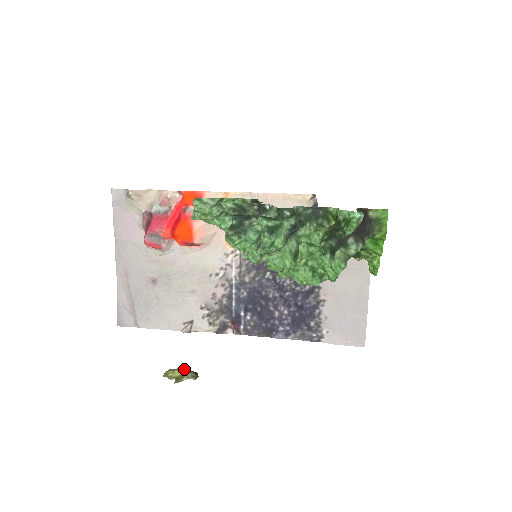
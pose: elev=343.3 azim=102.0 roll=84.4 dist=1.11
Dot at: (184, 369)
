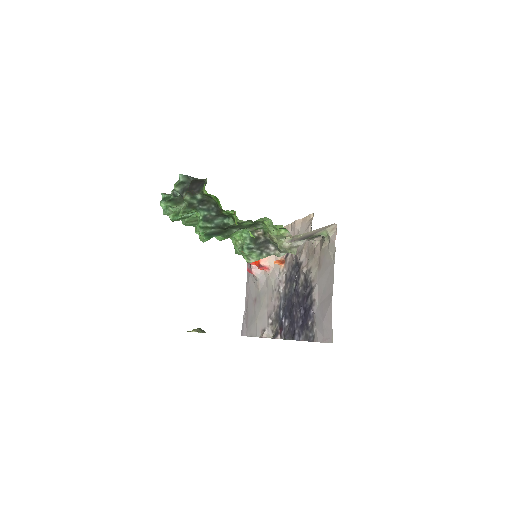
Dot at: (200, 328)
